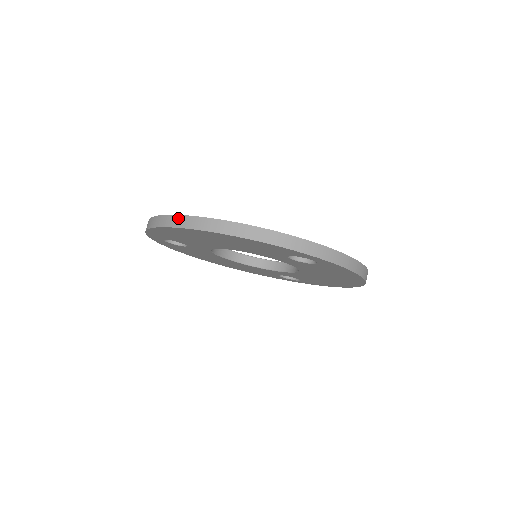
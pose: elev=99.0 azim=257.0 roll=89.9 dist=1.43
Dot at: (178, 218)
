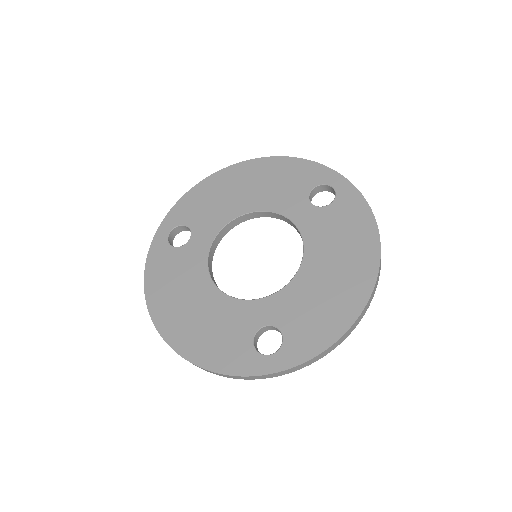
Dot at: occluded
